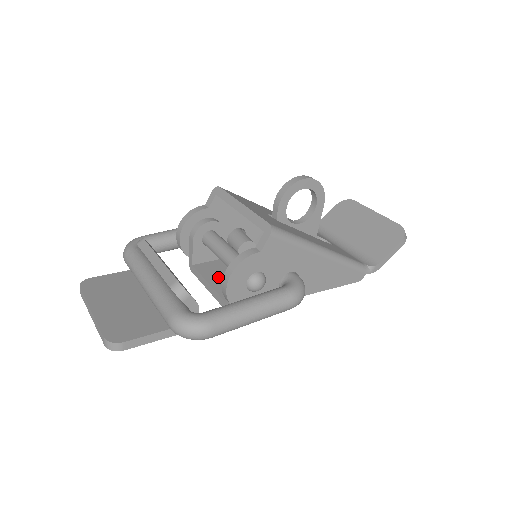
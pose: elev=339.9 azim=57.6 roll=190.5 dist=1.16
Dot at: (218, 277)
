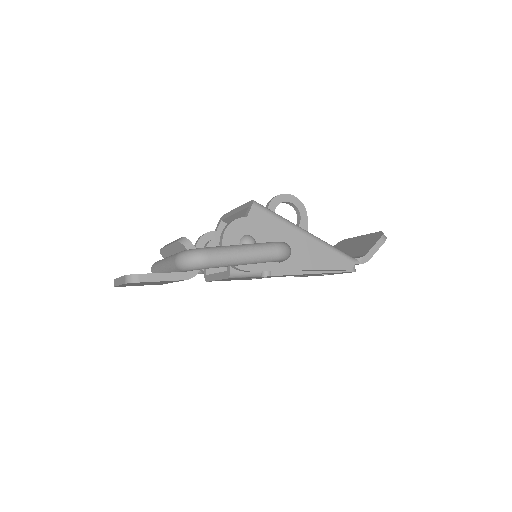
Dot at: occluded
